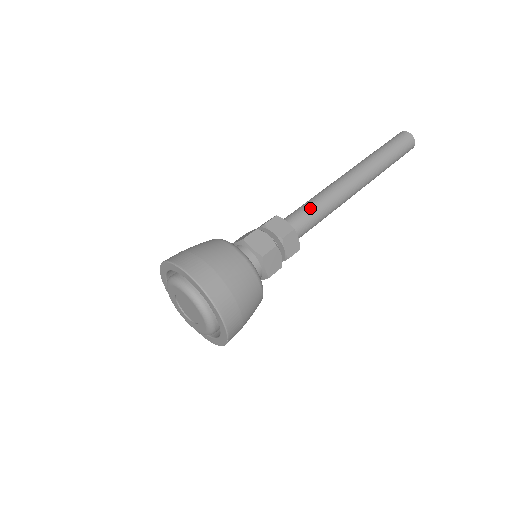
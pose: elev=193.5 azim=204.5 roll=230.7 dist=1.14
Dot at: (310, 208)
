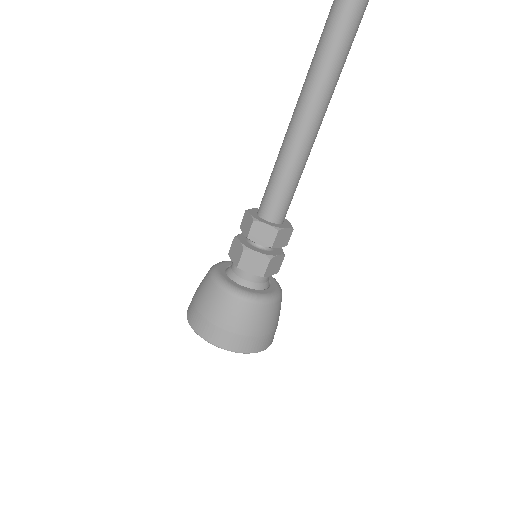
Dot at: (283, 183)
